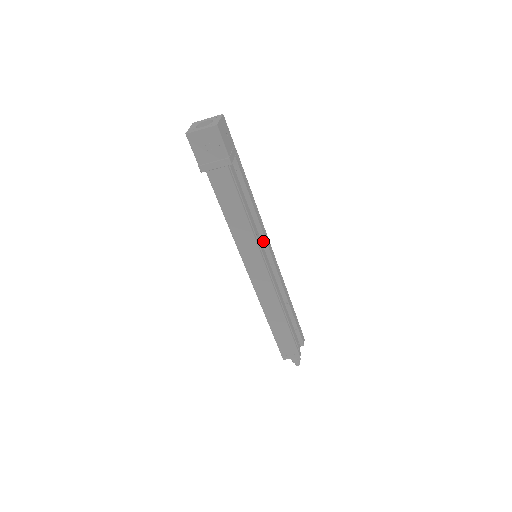
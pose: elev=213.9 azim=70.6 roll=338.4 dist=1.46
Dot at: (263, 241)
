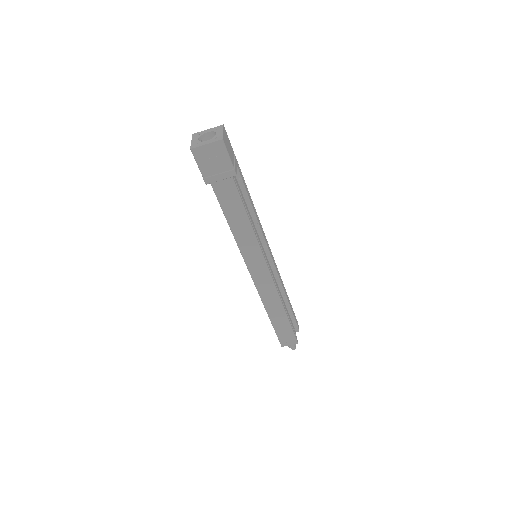
Dot at: (263, 242)
